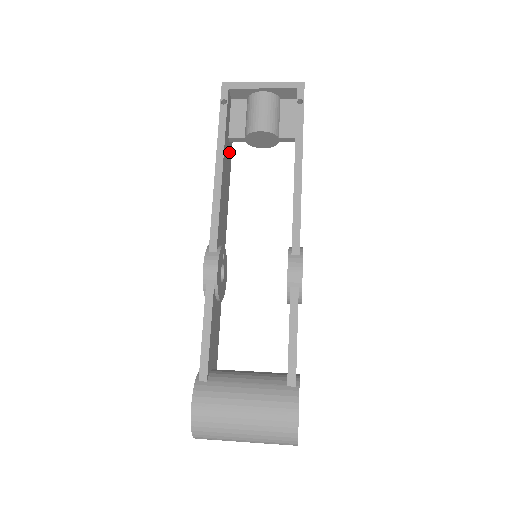
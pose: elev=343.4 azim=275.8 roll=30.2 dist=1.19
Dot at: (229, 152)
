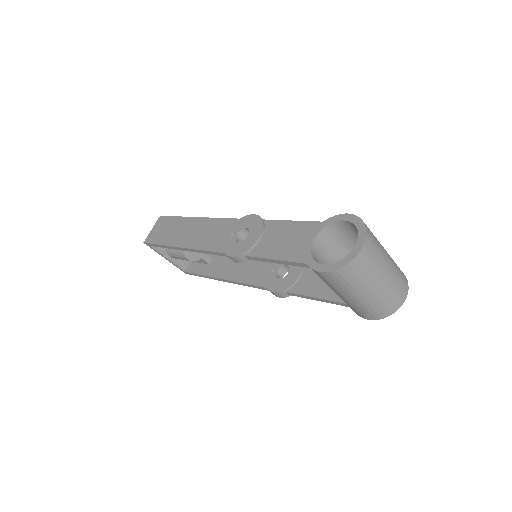
Dot at: occluded
